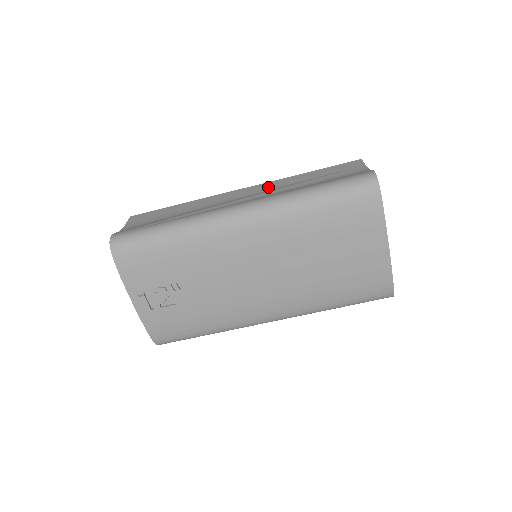
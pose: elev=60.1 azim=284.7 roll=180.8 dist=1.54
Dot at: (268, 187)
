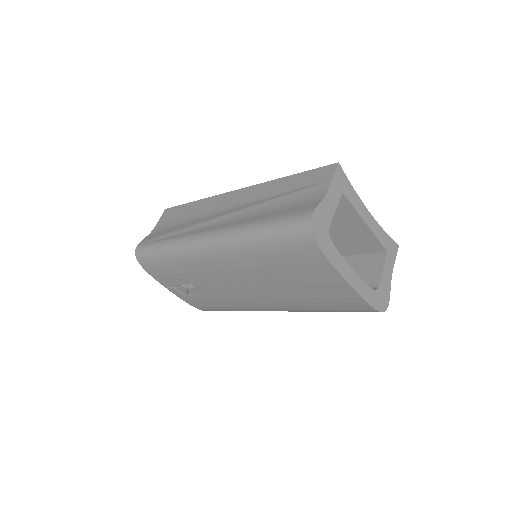
Dot at: (249, 196)
